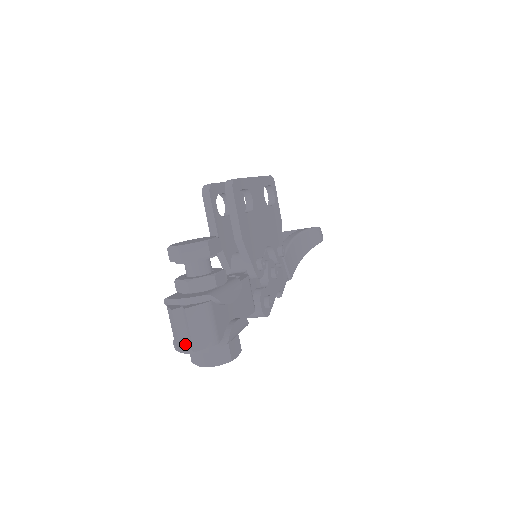
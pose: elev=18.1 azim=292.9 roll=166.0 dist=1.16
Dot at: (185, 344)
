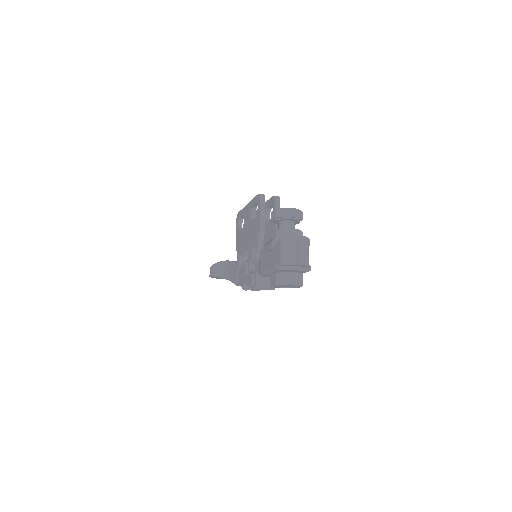
Dot at: (297, 261)
